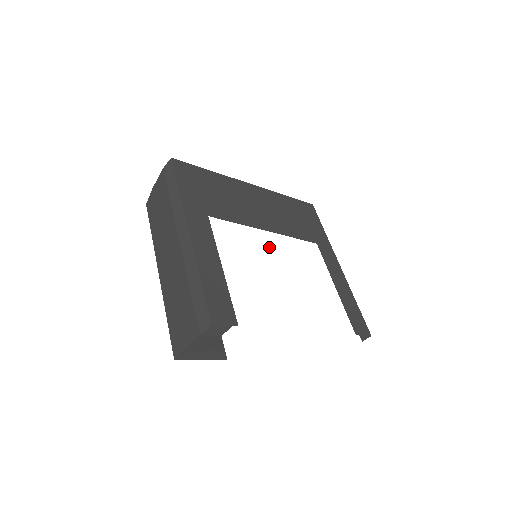
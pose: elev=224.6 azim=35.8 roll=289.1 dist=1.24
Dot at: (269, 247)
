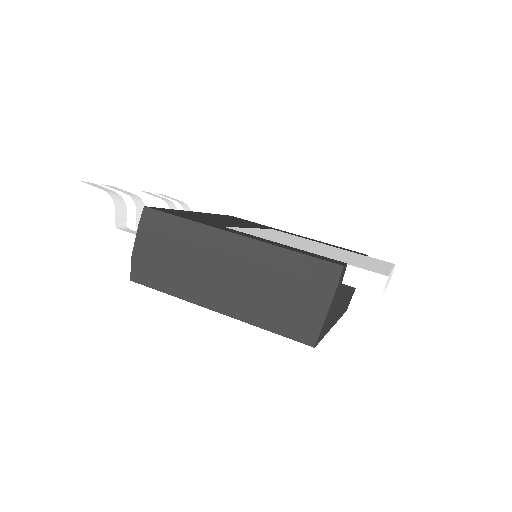
Dot at: occluded
